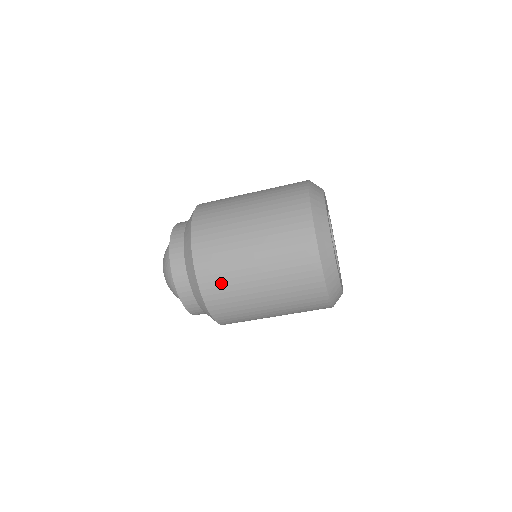
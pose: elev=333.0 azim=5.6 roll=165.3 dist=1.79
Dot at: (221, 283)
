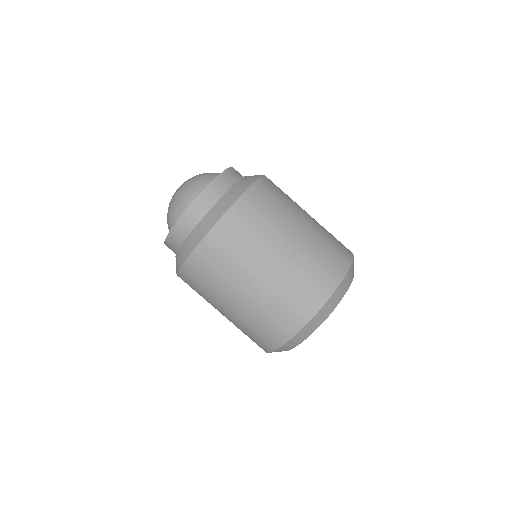
Dot at: (257, 216)
